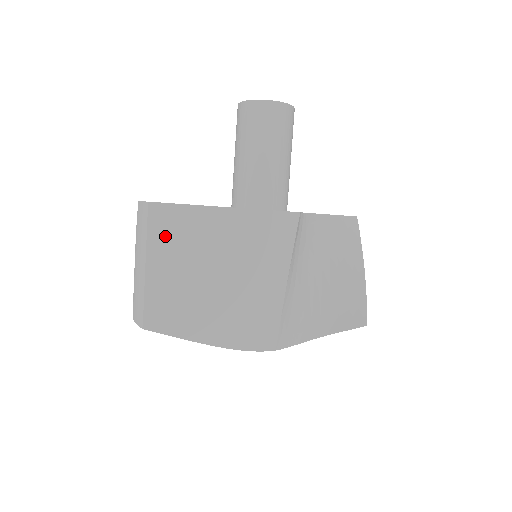
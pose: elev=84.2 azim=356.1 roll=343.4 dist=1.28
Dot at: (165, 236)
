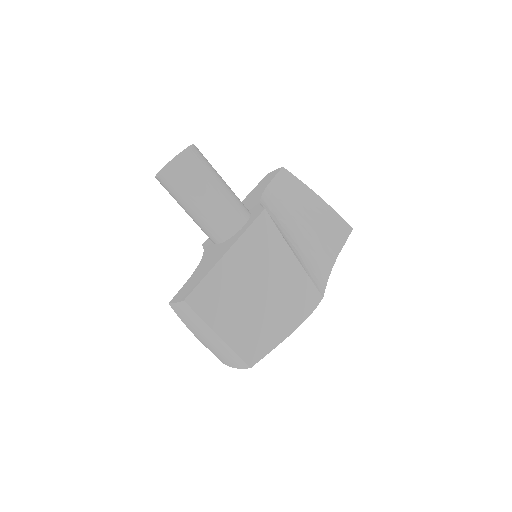
Dot at: (211, 308)
